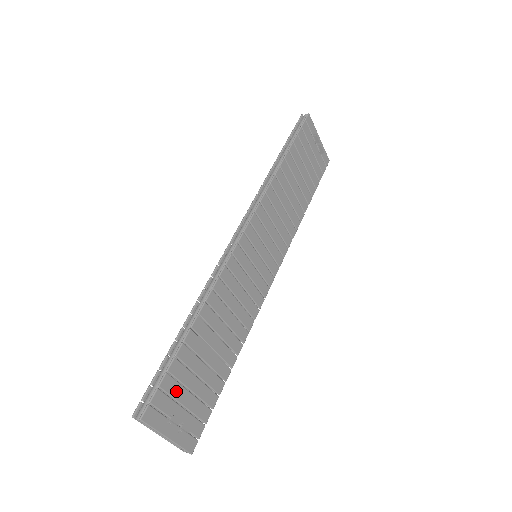
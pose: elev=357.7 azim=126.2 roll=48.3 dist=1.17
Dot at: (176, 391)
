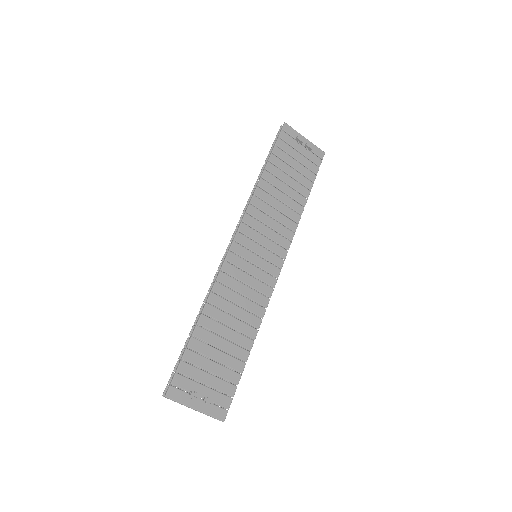
Dot at: (194, 373)
